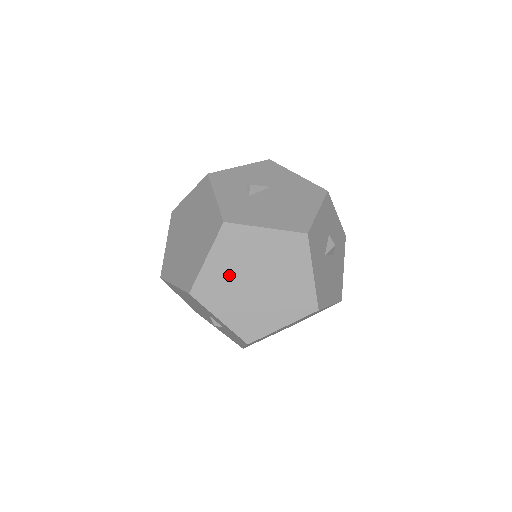
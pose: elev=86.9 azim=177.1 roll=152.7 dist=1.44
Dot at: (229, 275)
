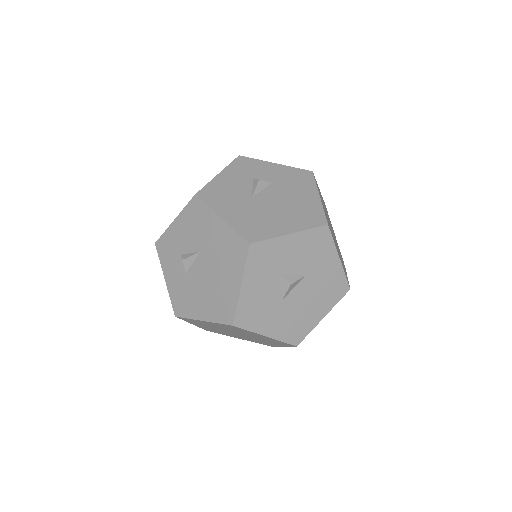
Dot at: (215, 329)
